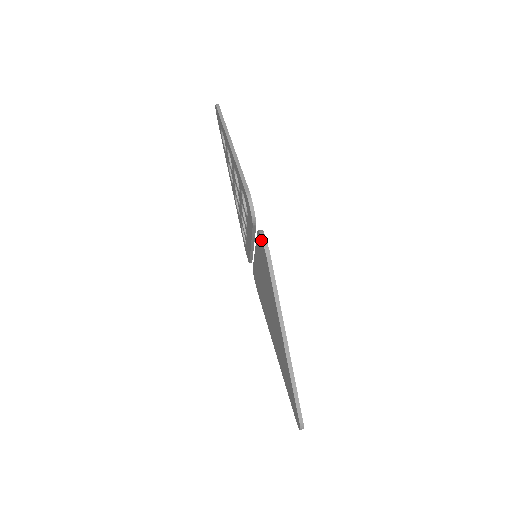
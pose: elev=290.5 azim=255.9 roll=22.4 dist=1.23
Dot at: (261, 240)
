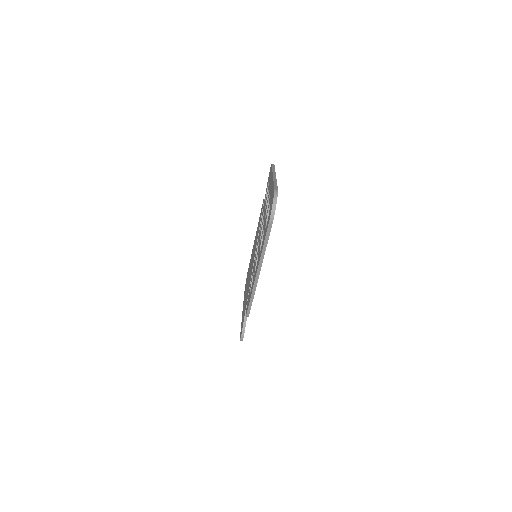
Dot at: (241, 336)
